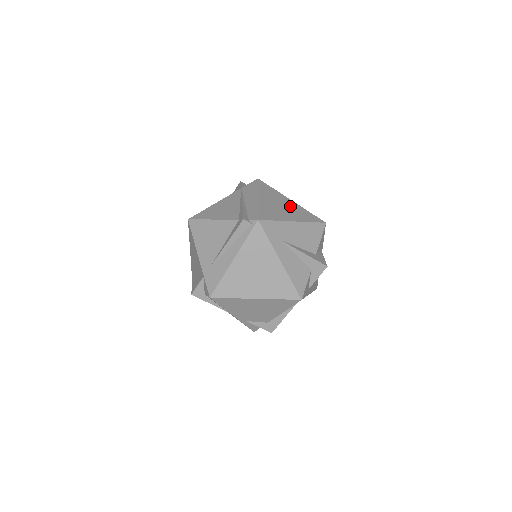
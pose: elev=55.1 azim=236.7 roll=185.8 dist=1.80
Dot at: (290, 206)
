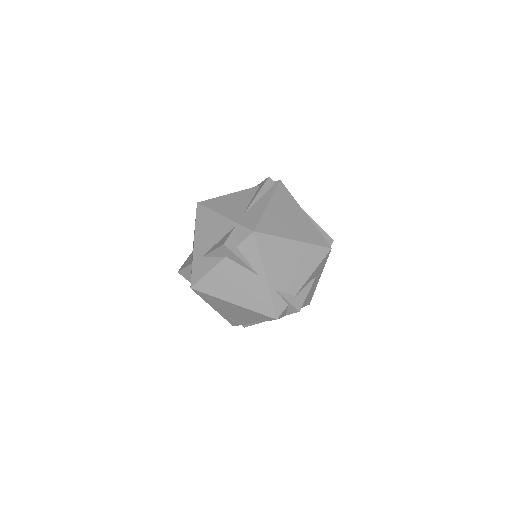
Dot at: occluded
